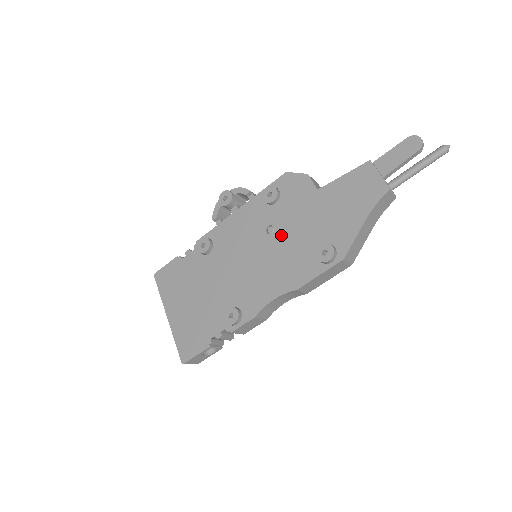
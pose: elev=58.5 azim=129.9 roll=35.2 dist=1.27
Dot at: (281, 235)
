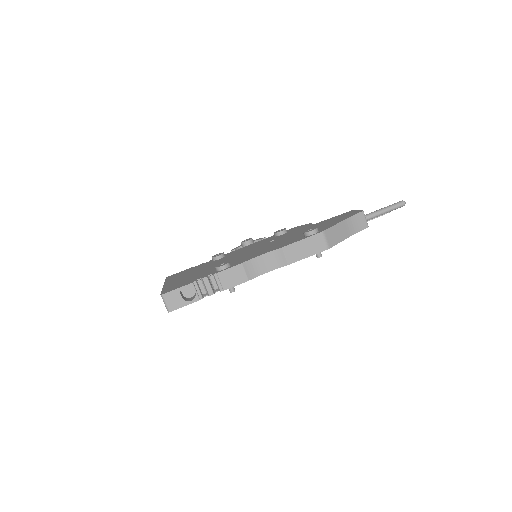
Dot at: (280, 239)
